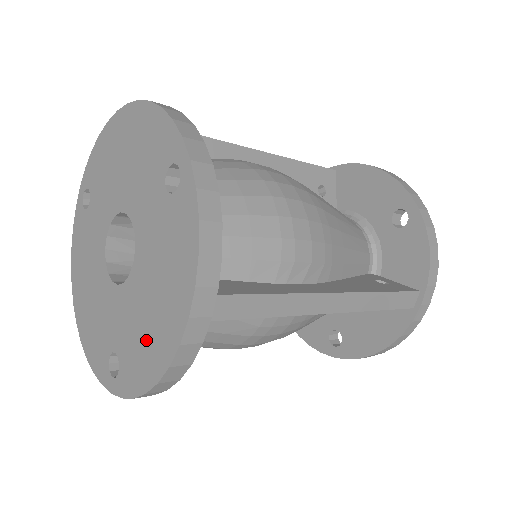
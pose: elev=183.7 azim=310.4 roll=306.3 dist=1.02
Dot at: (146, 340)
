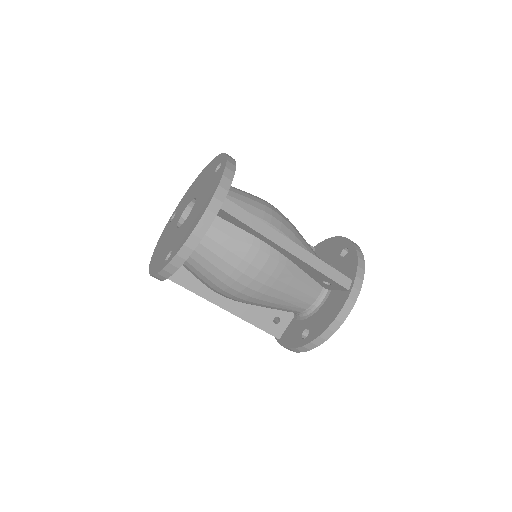
Dot at: (190, 226)
